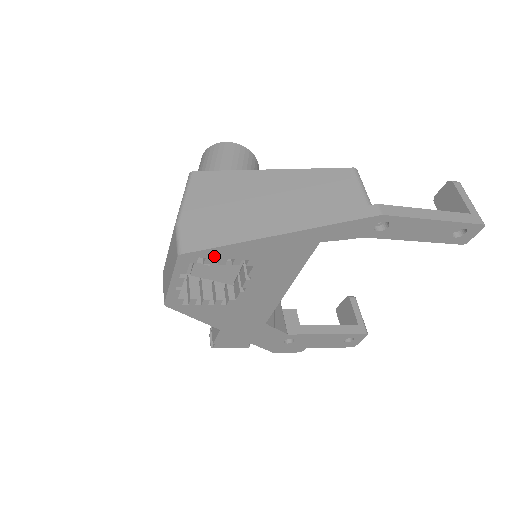
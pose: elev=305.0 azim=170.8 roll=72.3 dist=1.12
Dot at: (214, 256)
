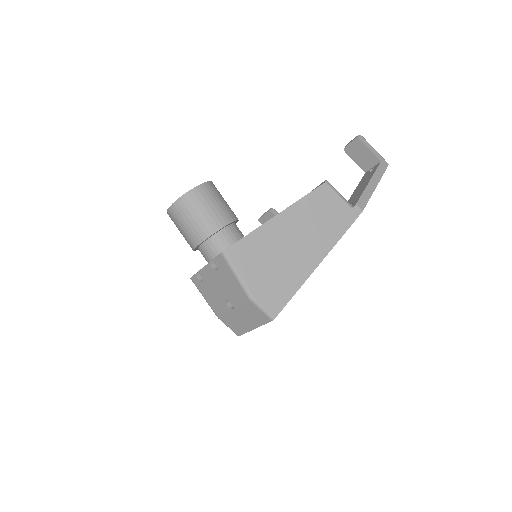
Dot at: occluded
